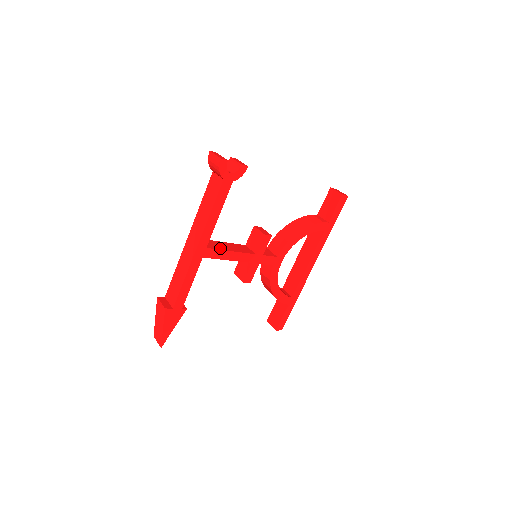
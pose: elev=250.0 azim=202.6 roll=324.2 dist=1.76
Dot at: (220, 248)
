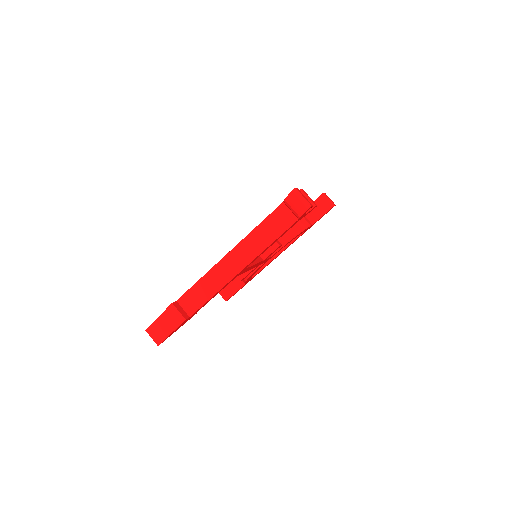
Dot at: occluded
